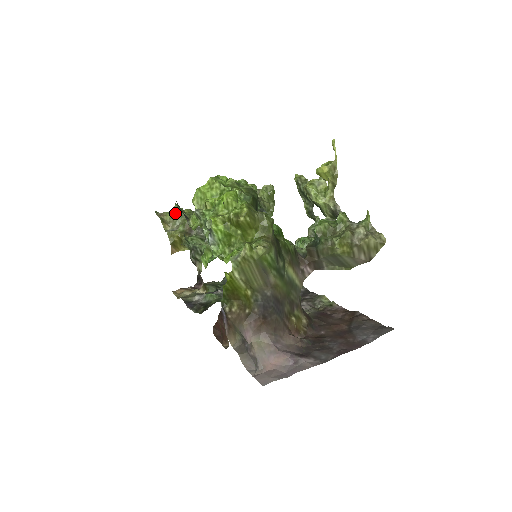
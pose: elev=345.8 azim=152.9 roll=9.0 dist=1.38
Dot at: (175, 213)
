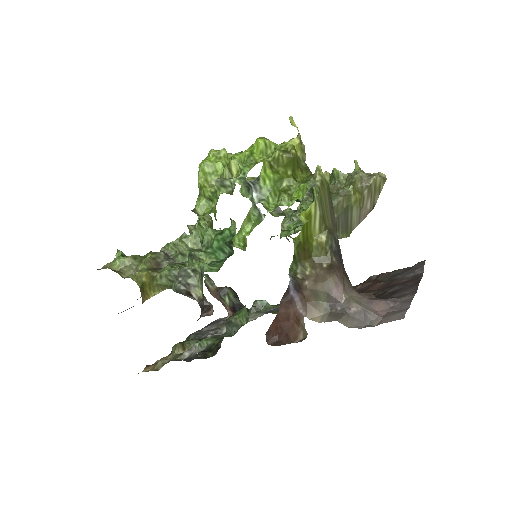
Dot at: (125, 257)
